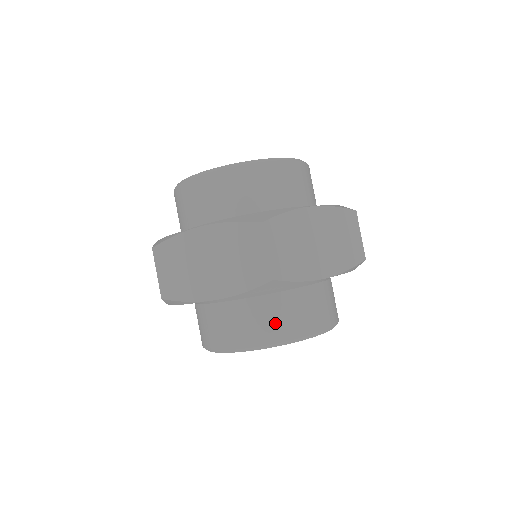
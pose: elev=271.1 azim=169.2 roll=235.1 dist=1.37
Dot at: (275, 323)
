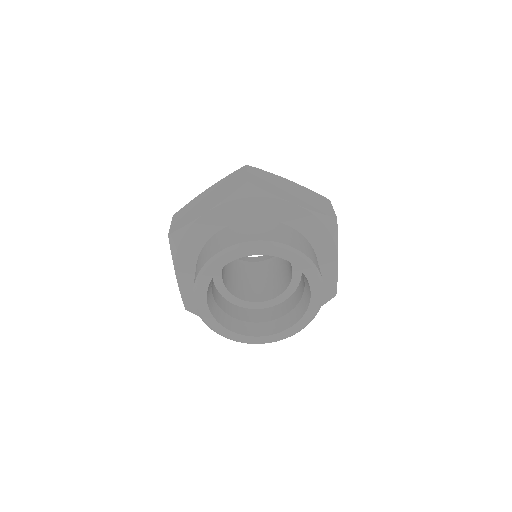
Dot at: (251, 232)
